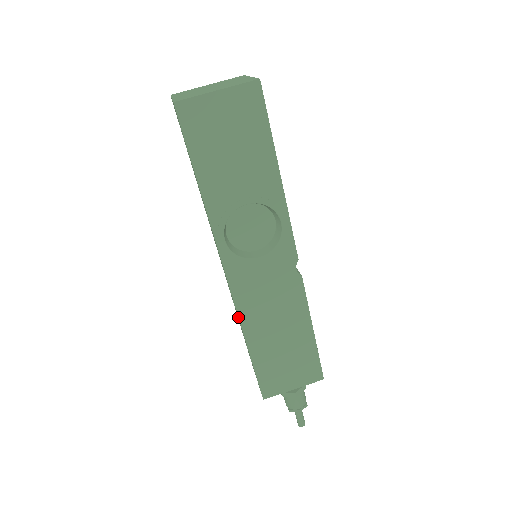
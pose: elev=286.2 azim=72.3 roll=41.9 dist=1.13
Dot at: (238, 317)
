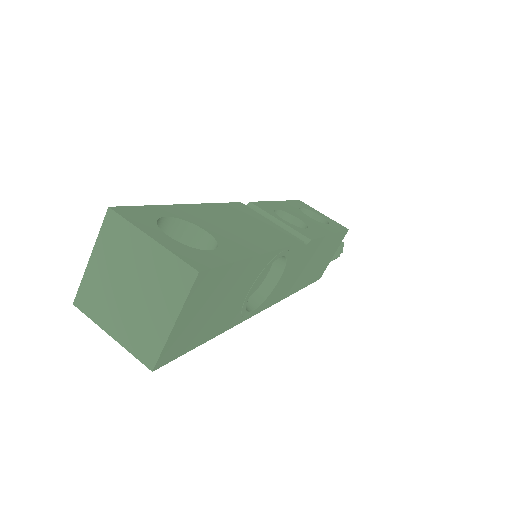
Dot at: occluded
